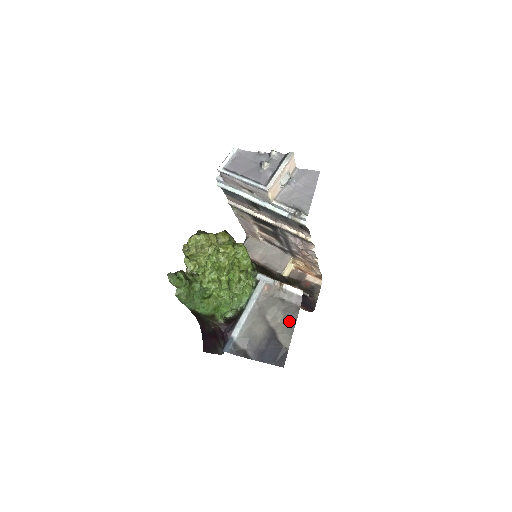
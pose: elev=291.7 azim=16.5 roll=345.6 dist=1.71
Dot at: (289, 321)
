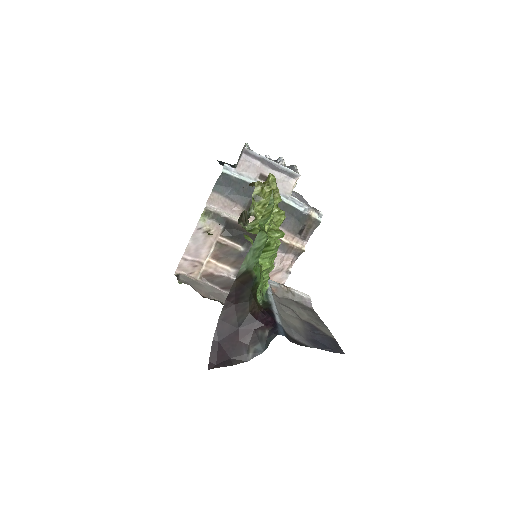
Dot at: (315, 318)
